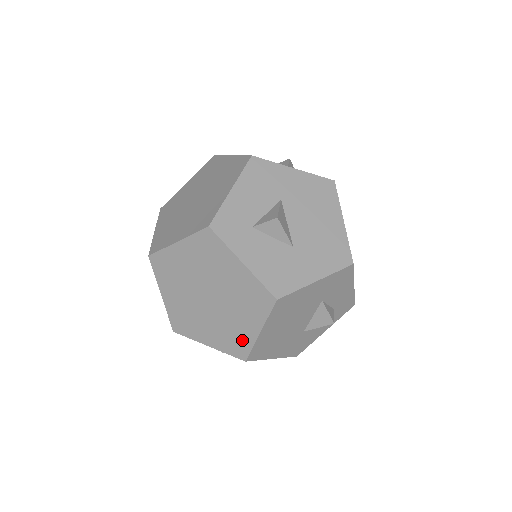
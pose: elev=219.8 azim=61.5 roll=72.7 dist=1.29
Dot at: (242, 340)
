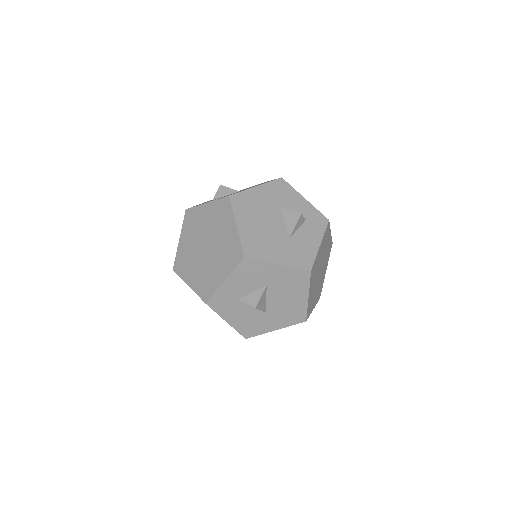
Dot at: (234, 245)
